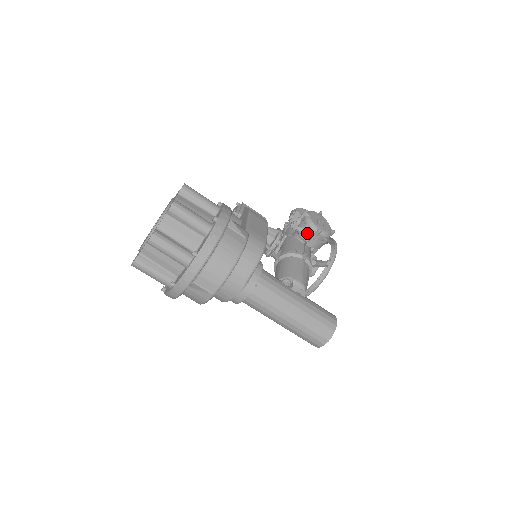
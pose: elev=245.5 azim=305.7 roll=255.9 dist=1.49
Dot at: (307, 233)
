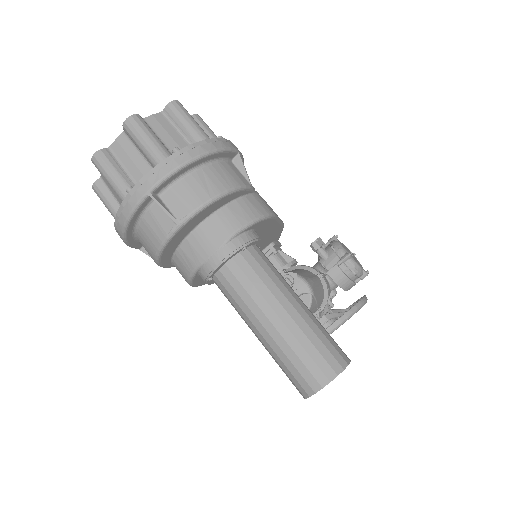
Dot at: (331, 257)
